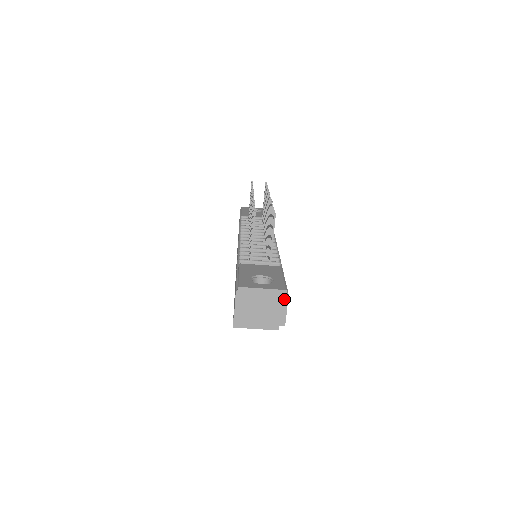
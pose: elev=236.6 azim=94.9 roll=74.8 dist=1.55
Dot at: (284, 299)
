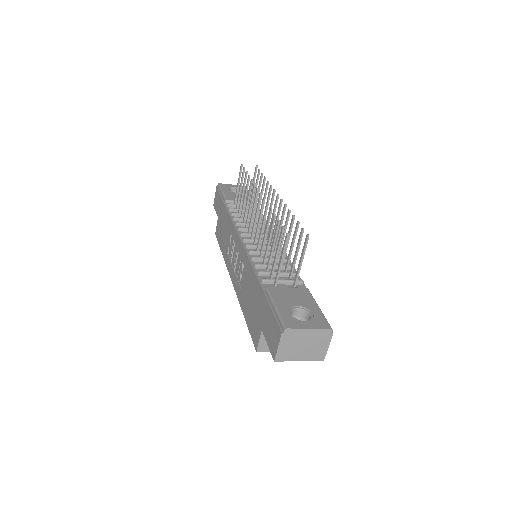
Dot at: (328, 337)
